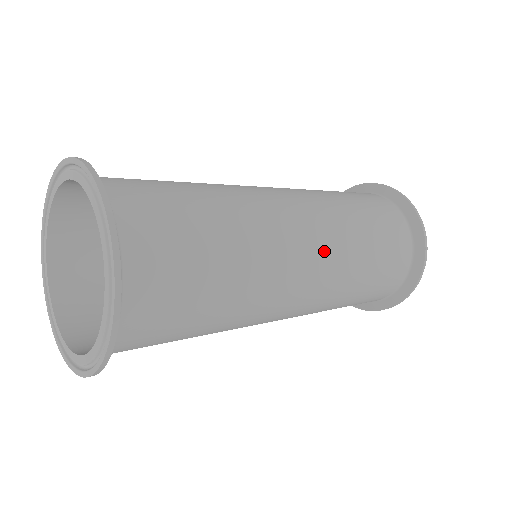
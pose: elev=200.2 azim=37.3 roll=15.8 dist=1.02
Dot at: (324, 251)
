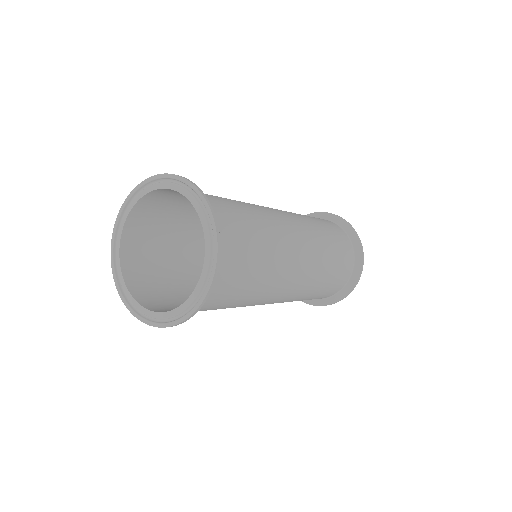
Dot at: (309, 263)
